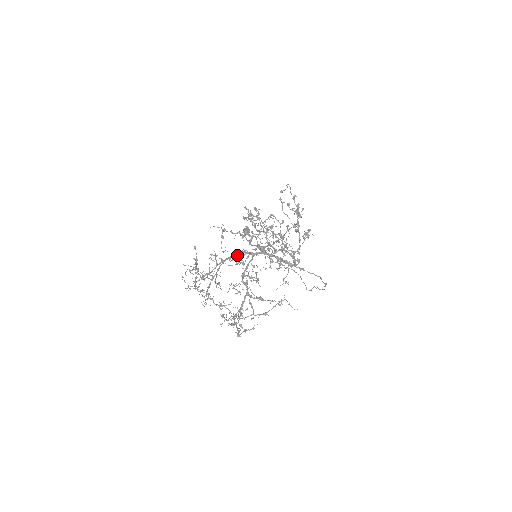
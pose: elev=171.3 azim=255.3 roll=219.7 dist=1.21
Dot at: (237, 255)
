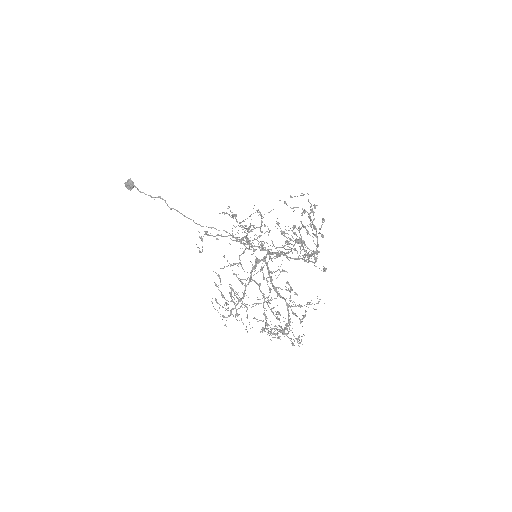
Dot at: (262, 270)
